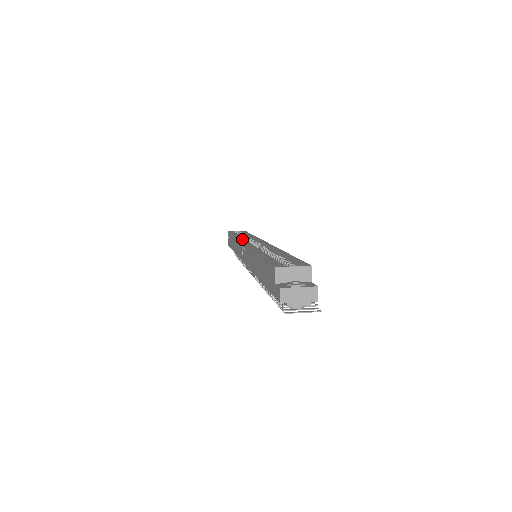
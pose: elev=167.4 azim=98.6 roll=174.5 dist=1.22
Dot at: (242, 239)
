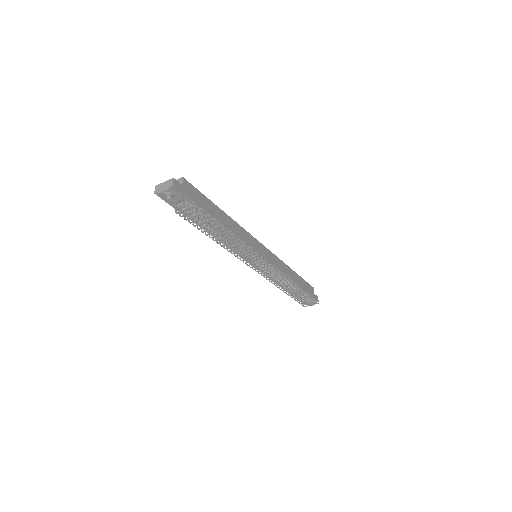
Dot at: occluded
